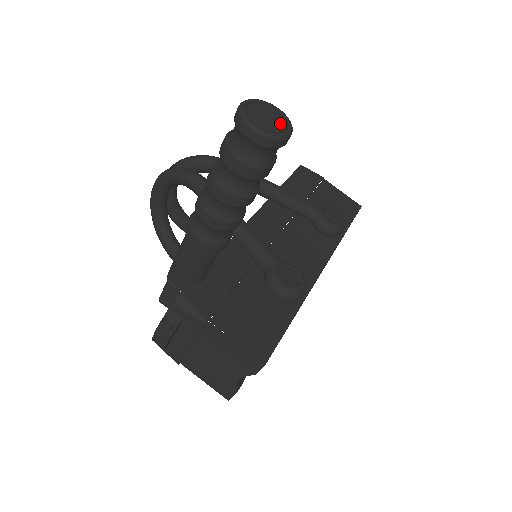
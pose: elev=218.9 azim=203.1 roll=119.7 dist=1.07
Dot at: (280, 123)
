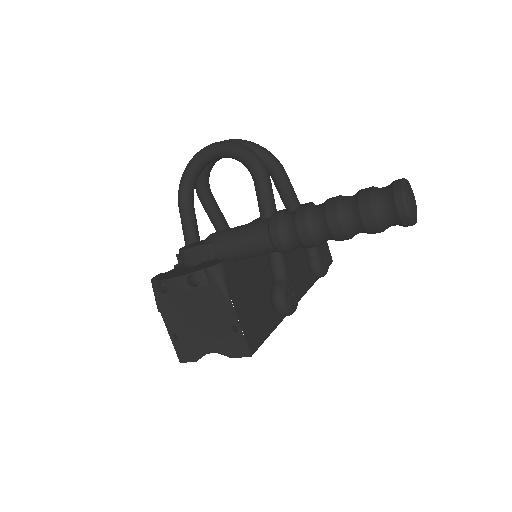
Dot at: (416, 211)
